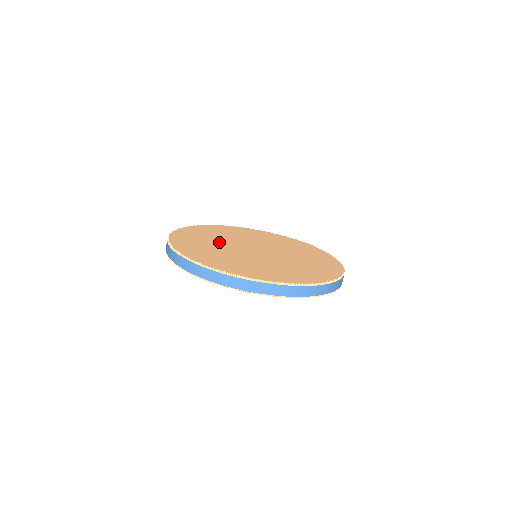
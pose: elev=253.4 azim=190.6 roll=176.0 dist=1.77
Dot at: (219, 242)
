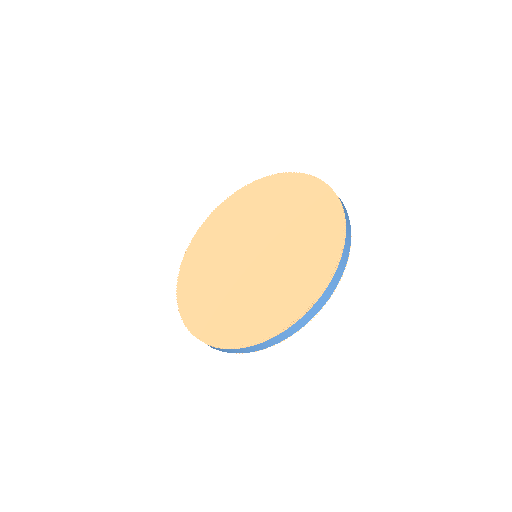
Dot at: (227, 289)
